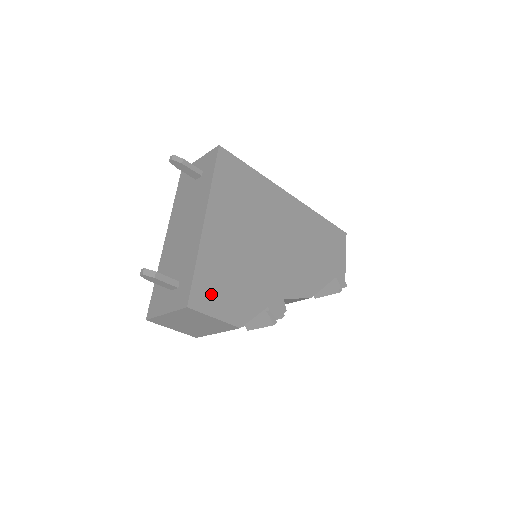
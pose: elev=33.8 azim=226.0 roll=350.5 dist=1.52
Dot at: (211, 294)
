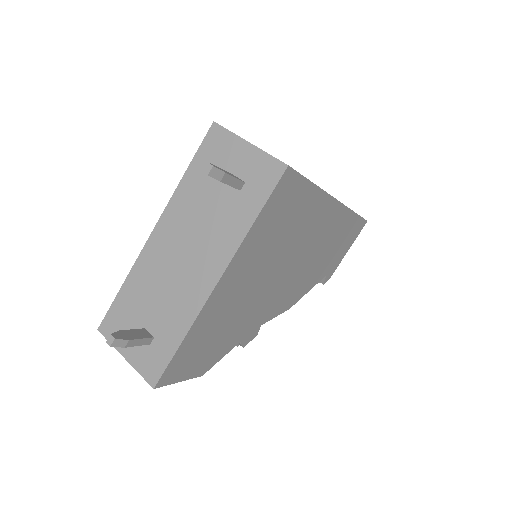
Dot at: (186, 362)
